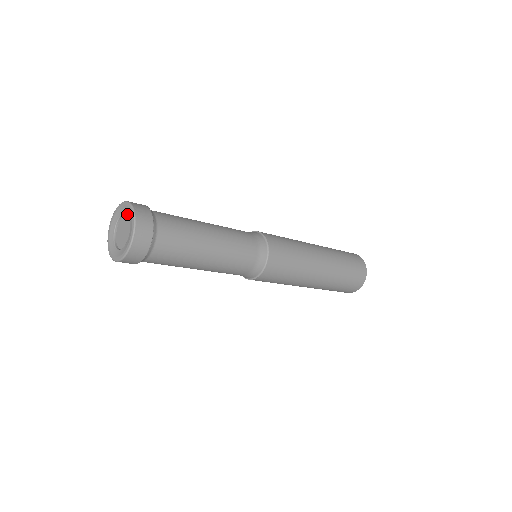
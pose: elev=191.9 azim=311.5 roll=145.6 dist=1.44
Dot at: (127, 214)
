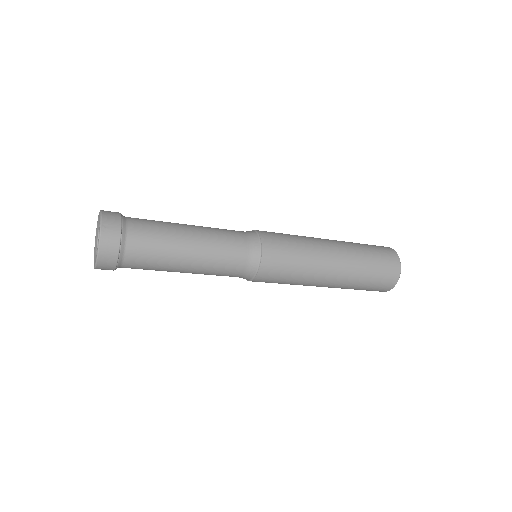
Dot at: occluded
